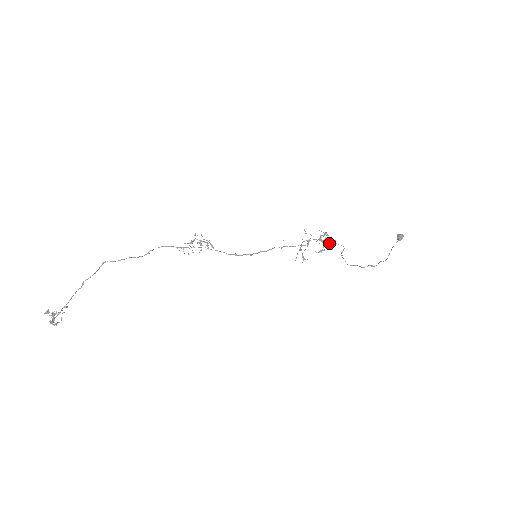
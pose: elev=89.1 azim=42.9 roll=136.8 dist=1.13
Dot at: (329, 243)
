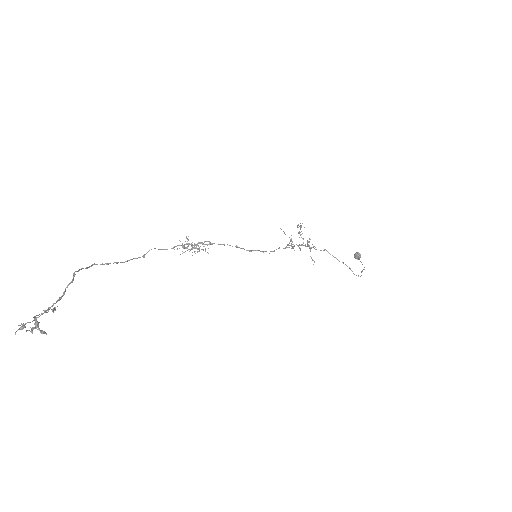
Dot at: (309, 247)
